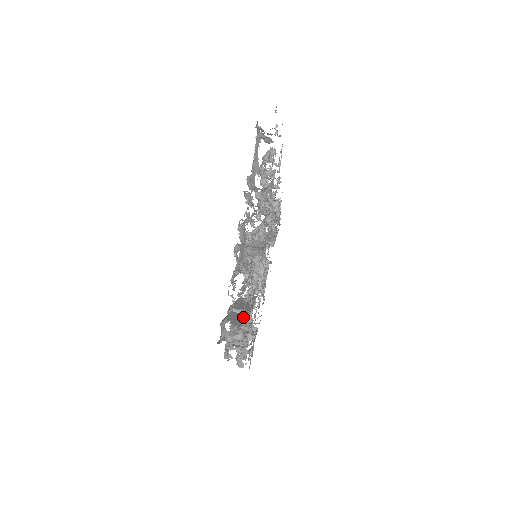
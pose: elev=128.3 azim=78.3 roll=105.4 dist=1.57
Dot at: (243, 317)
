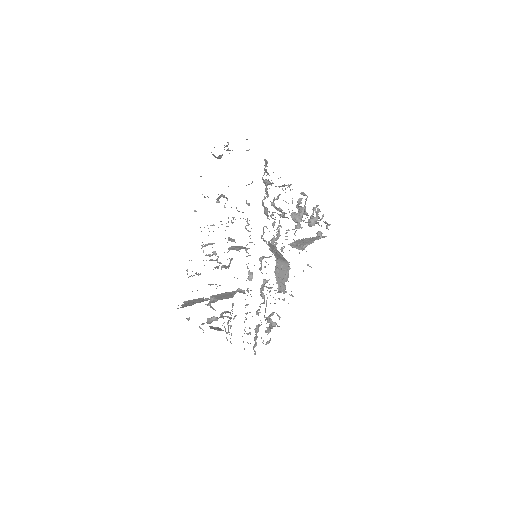
Dot at: occluded
